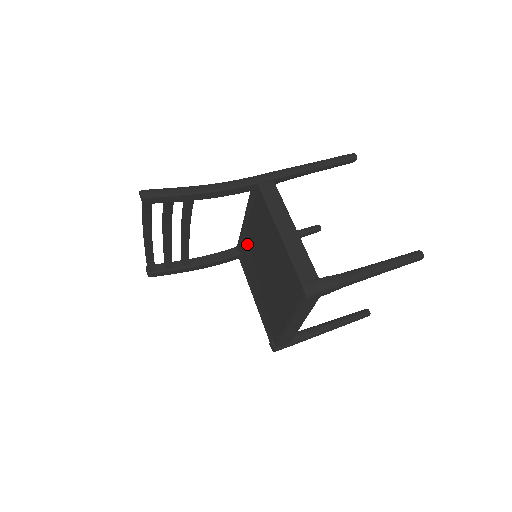
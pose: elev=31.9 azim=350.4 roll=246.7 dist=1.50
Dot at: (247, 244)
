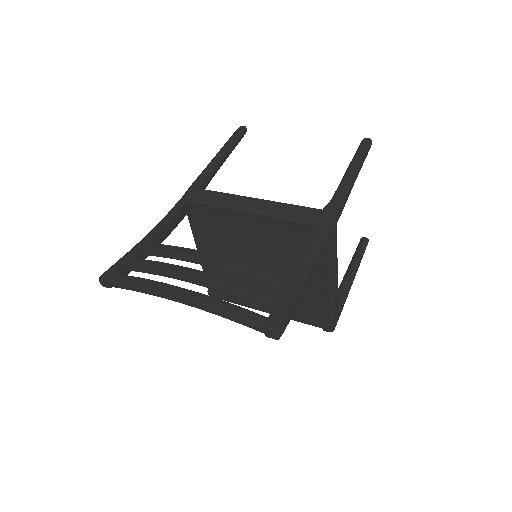
Dot at: (231, 224)
